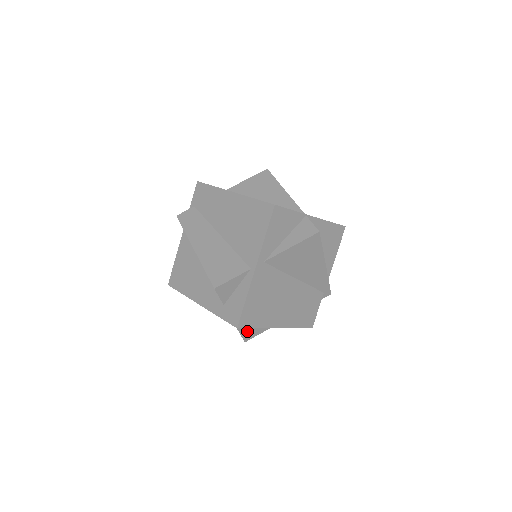
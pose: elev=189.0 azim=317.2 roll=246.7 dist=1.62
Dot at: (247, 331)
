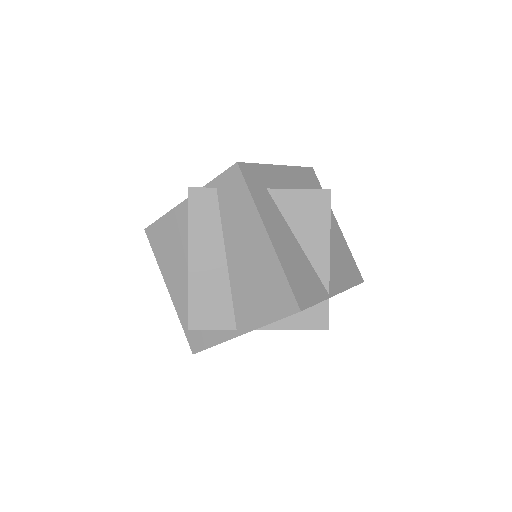
Dot at: occluded
